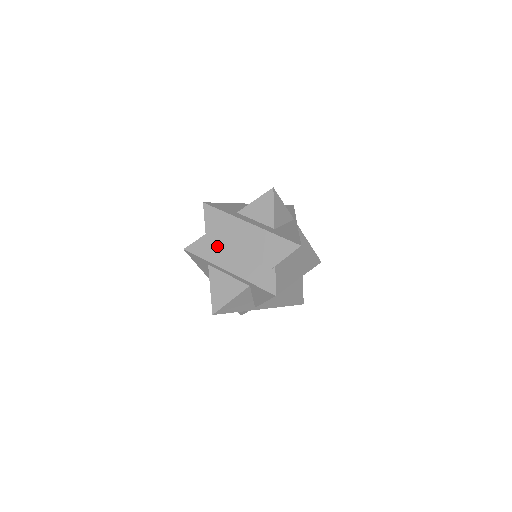
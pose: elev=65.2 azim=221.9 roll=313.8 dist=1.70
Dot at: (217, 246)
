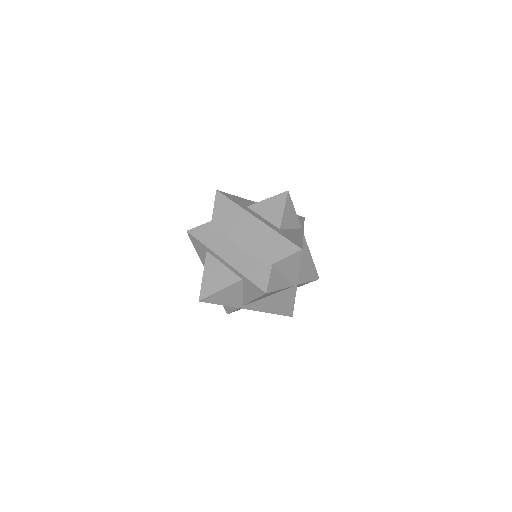
Dot at: (220, 234)
